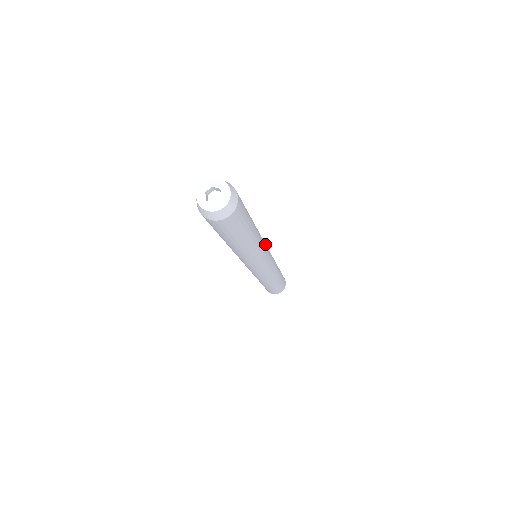
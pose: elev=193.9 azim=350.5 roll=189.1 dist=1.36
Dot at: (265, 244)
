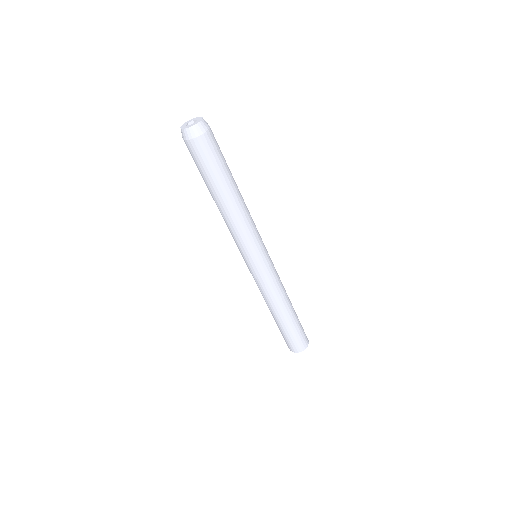
Dot at: (259, 234)
